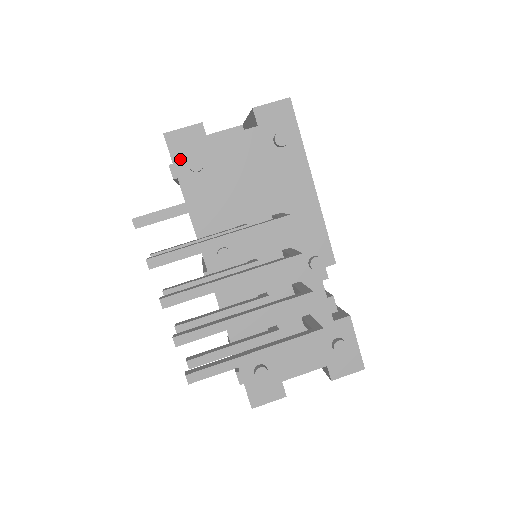
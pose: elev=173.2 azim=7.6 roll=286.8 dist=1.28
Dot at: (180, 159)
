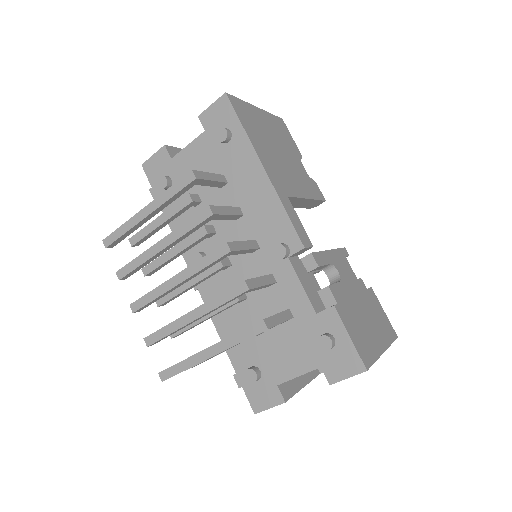
Dot at: (156, 182)
